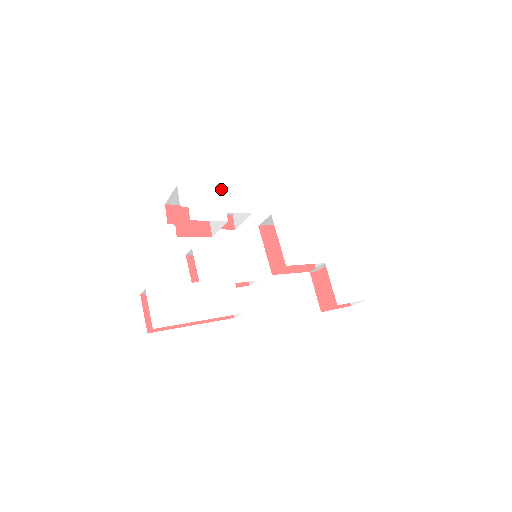
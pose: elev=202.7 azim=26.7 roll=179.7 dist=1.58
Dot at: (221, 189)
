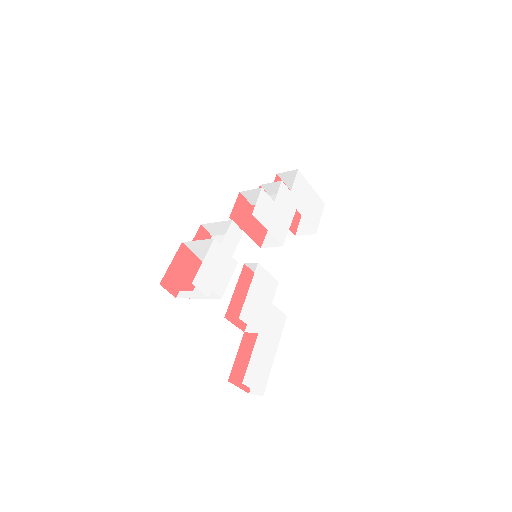
Dot at: (214, 240)
